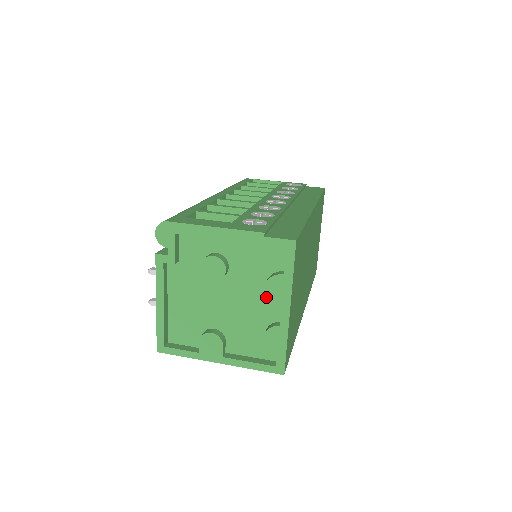
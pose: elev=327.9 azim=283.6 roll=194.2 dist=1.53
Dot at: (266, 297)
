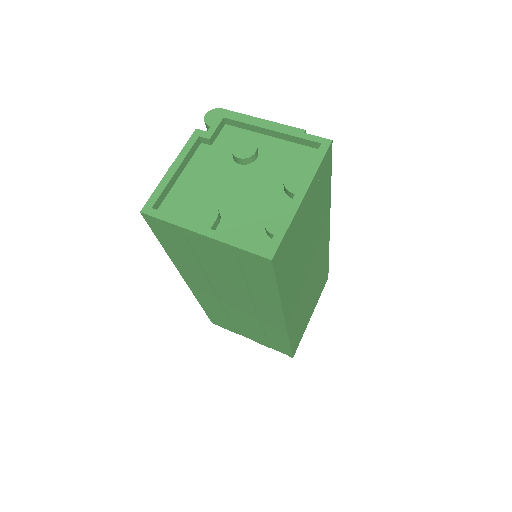
Dot at: (285, 180)
